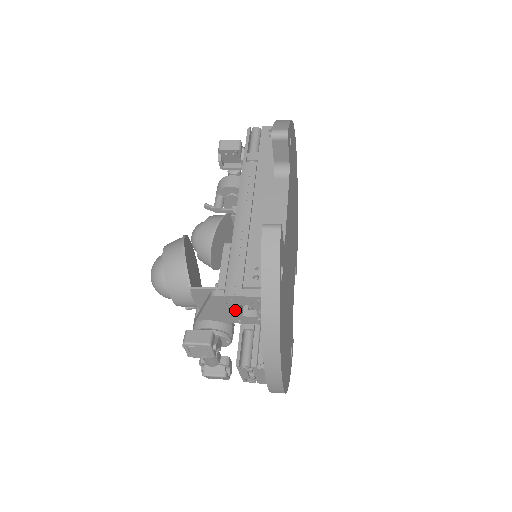
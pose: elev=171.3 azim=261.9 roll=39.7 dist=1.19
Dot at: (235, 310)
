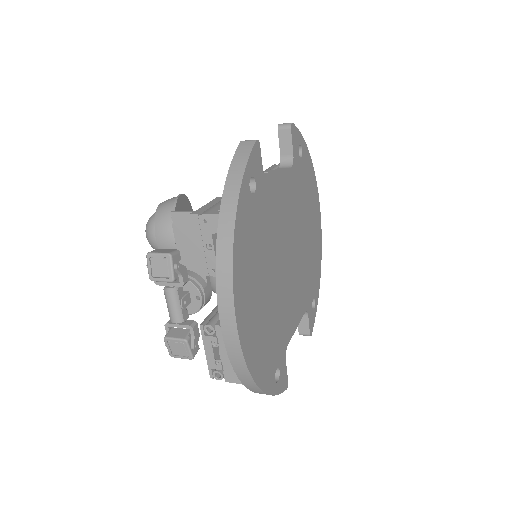
Dot at: (210, 248)
